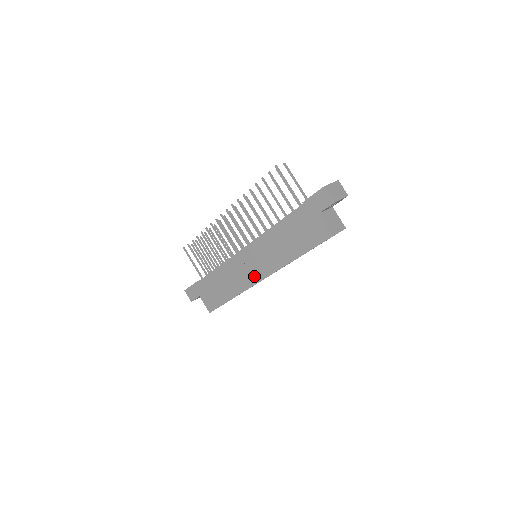
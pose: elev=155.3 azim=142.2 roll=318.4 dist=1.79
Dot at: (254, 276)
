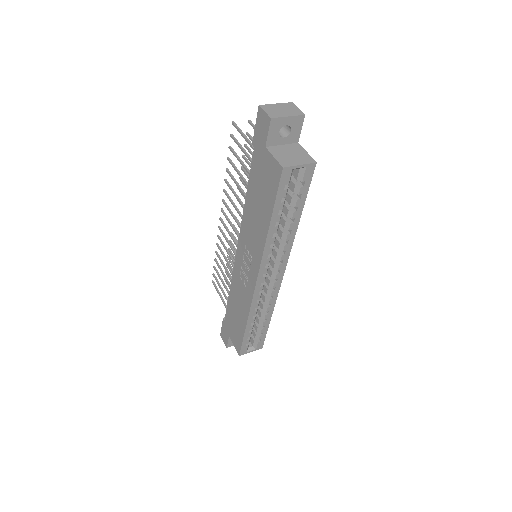
Dot at: (250, 279)
